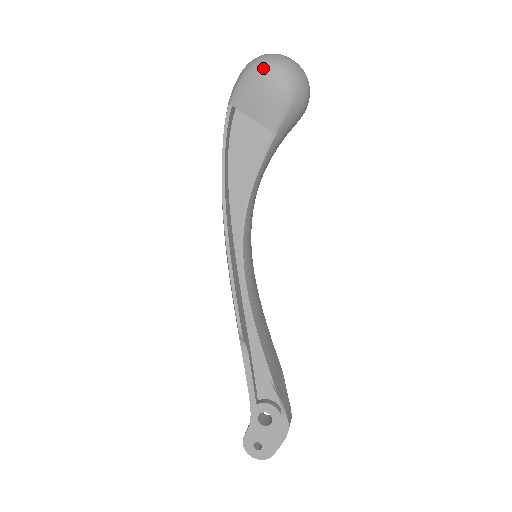
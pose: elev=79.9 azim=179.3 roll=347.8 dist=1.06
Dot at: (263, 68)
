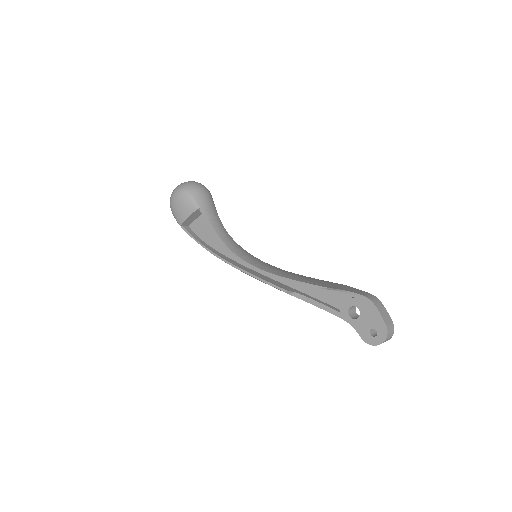
Dot at: (171, 200)
